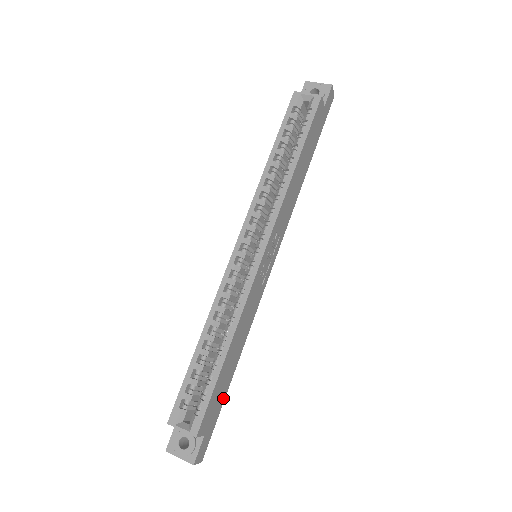
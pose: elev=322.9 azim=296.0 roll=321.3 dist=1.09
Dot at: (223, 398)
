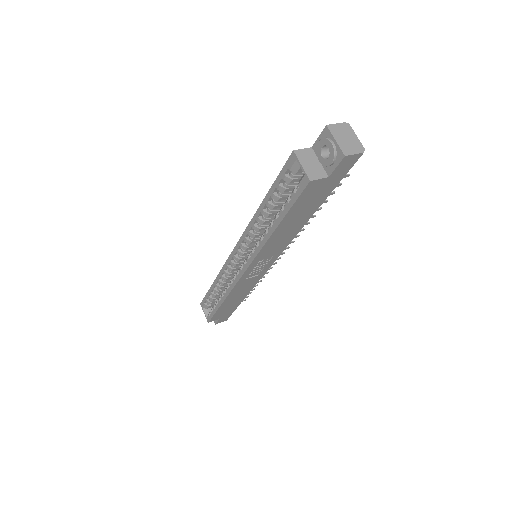
Dot at: (235, 307)
